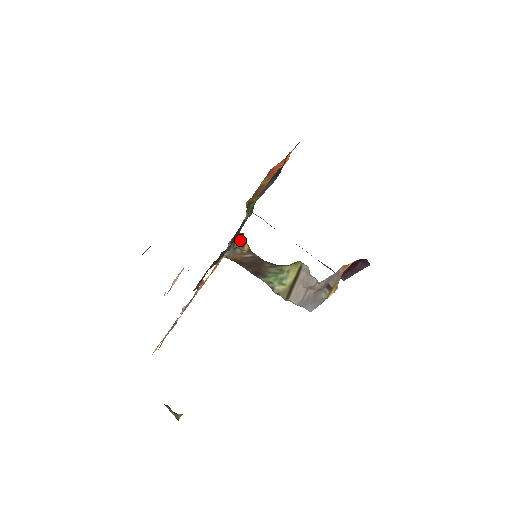
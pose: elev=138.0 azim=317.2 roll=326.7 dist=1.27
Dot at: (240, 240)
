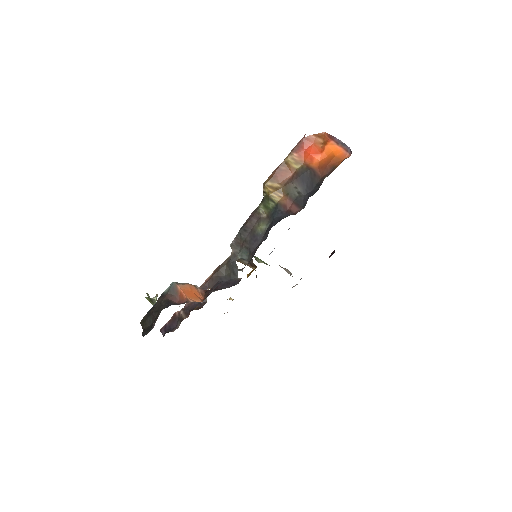
Dot at: (250, 261)
